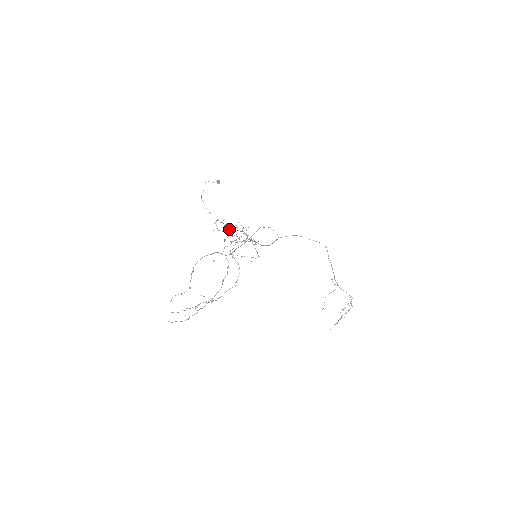
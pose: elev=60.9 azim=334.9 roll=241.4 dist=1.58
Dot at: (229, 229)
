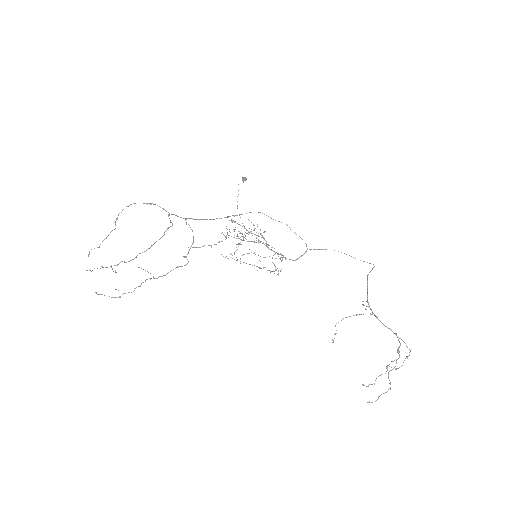
Dot at: (246, 233)
